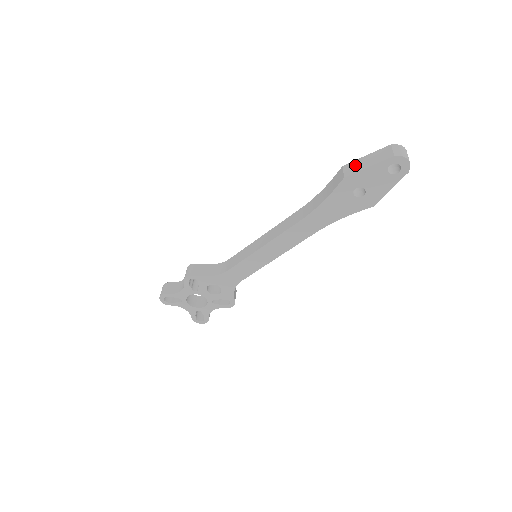
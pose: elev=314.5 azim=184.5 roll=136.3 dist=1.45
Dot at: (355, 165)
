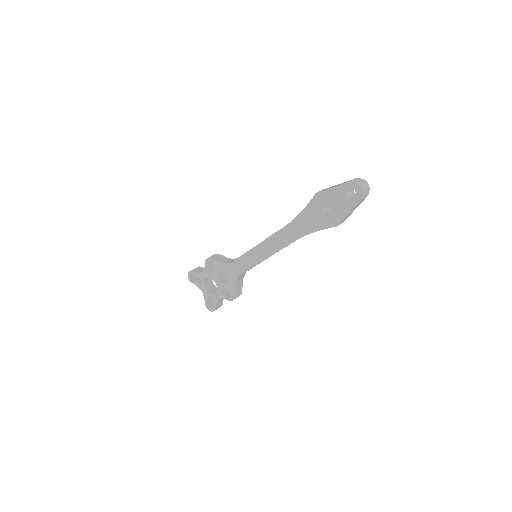
Dot at: (328, 188)
